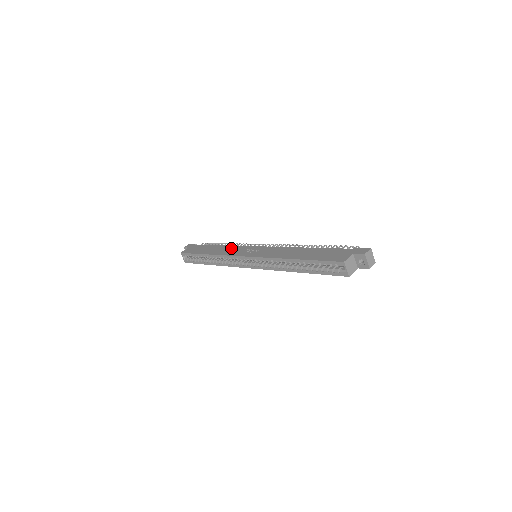
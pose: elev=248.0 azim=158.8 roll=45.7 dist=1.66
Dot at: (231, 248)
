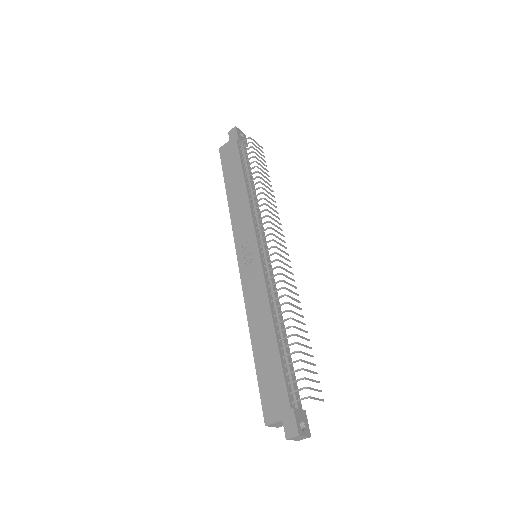
Dot at: (244, 212)
